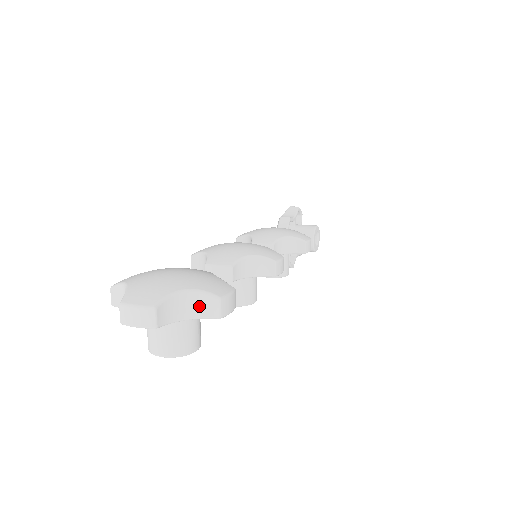
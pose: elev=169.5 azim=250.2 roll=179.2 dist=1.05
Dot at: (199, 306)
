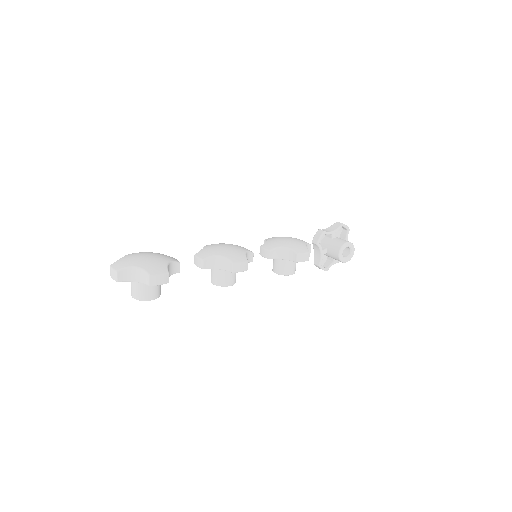
Dot at: (142, 277)
